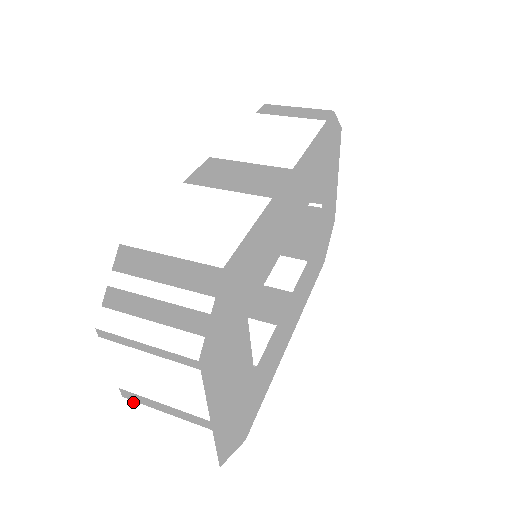
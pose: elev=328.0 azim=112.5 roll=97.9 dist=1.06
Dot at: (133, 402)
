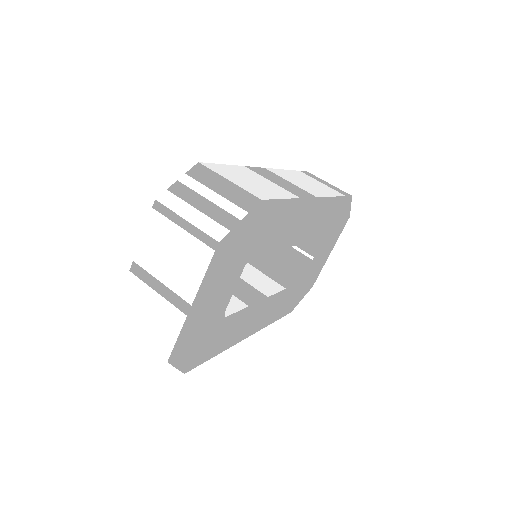
Dot at: (135, 278)
